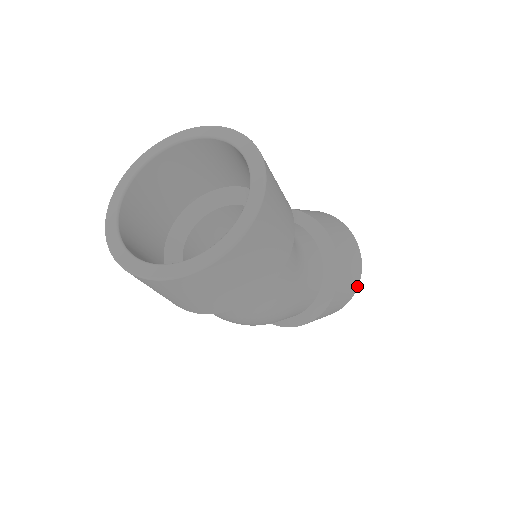
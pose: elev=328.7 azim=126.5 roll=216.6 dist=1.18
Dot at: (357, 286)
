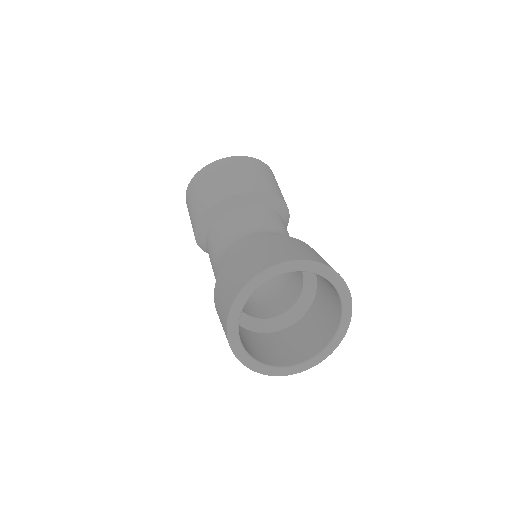
Dot at: occluded
